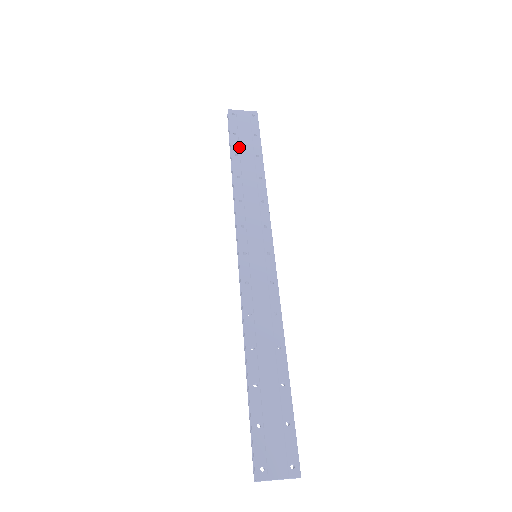
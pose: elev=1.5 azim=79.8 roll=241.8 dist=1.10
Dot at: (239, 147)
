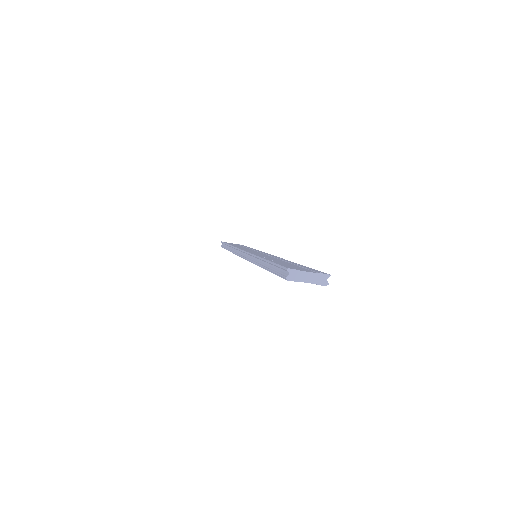
Dot at: occluded
